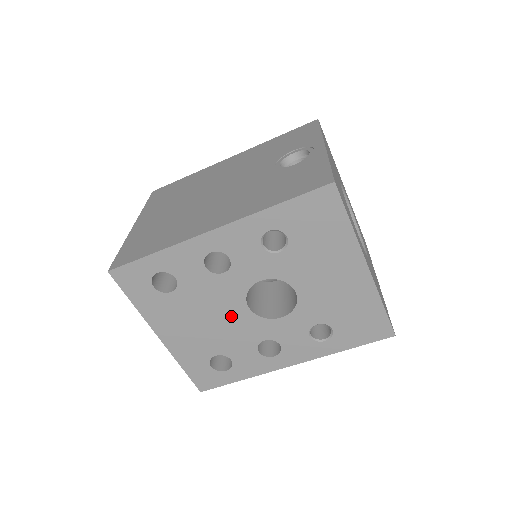
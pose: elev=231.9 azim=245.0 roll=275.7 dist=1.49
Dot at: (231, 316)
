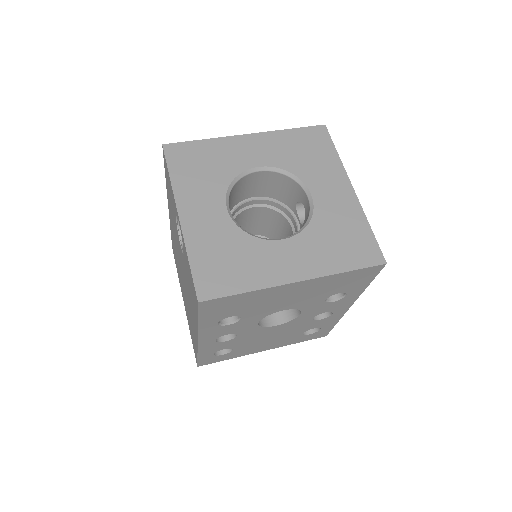
Dot at: (276, 331)
